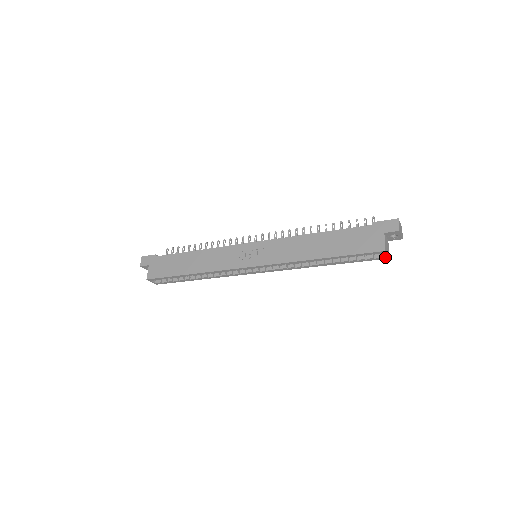
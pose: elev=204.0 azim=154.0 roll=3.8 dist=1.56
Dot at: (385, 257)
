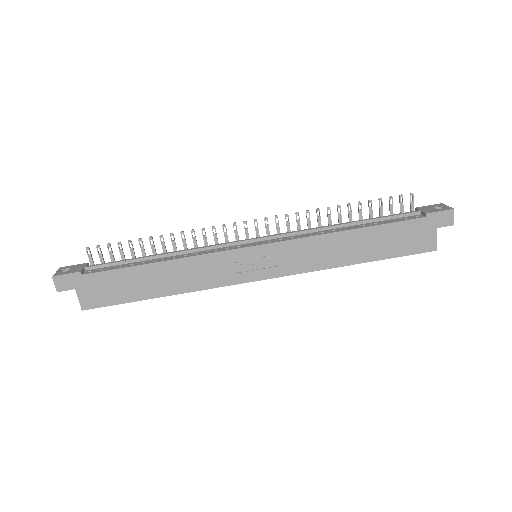
Dot at: occluded
